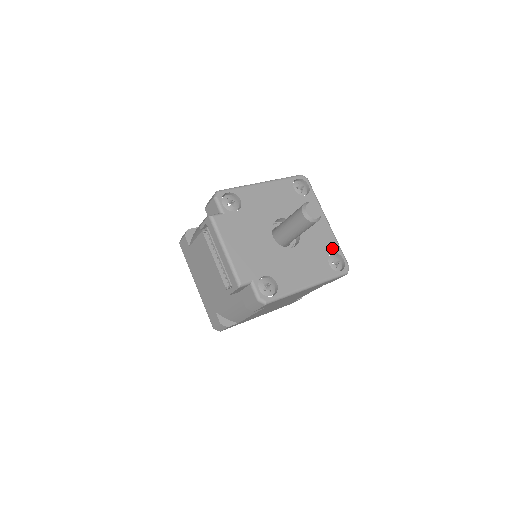
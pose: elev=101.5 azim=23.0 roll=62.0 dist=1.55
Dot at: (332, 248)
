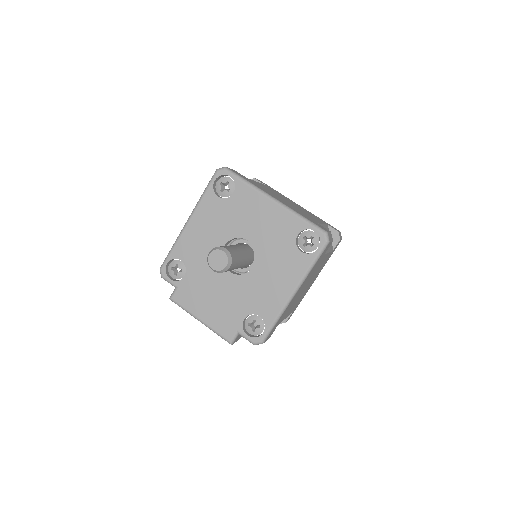
Dot at: (294, 229)
